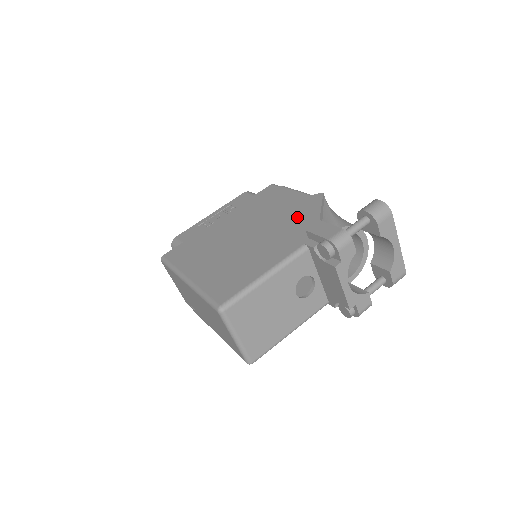
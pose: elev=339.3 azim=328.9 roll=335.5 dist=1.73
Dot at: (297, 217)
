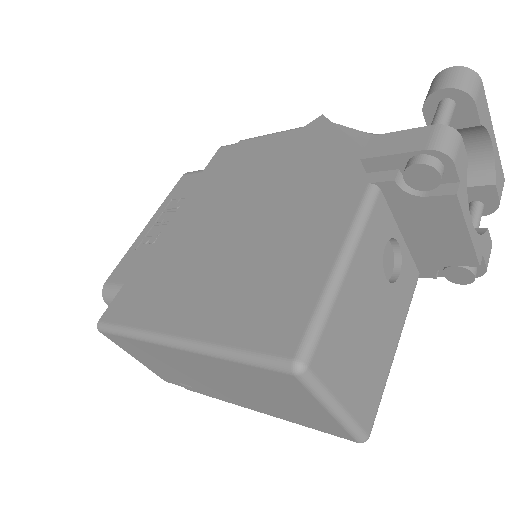
Dot at: (311, 159)
